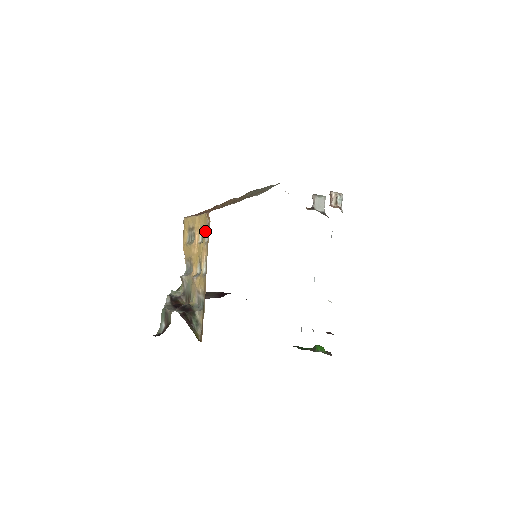
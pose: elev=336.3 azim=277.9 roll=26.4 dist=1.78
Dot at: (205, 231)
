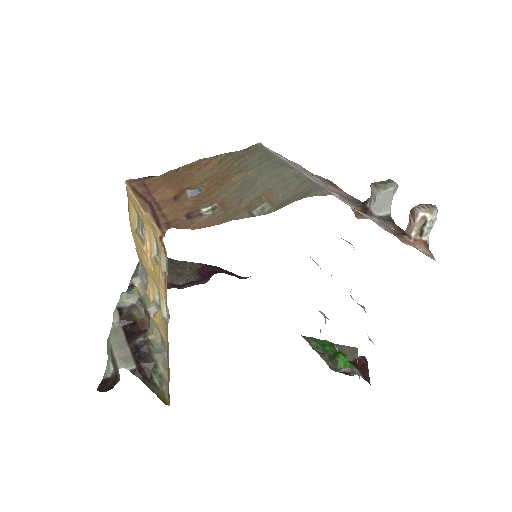
Dot at: (160, 252)
